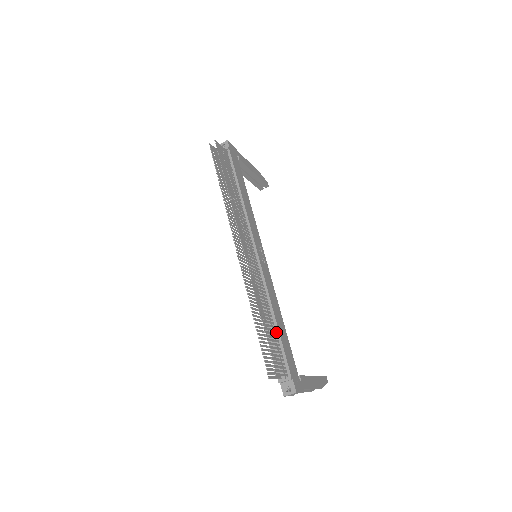
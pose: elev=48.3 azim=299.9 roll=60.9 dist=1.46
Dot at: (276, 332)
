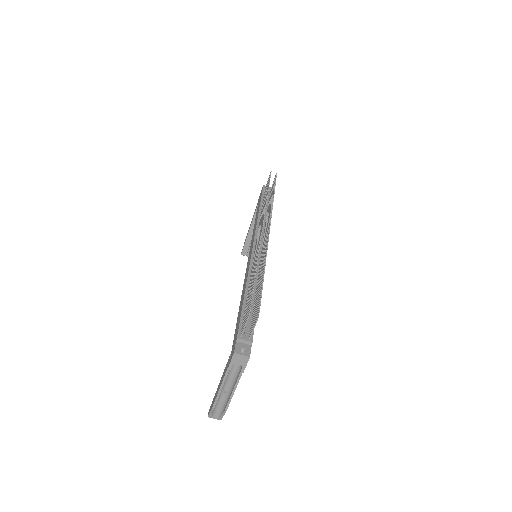
Dot at: (254, 304)
